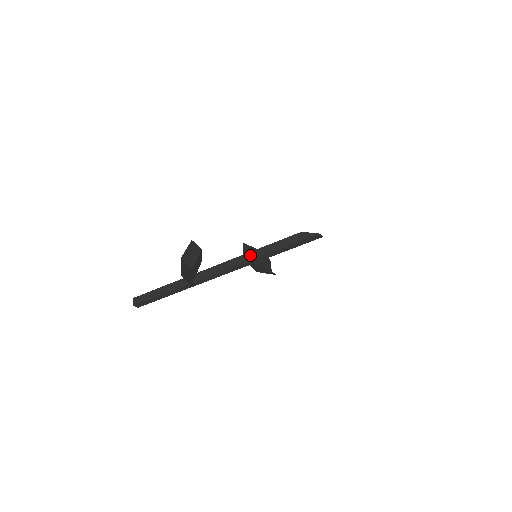
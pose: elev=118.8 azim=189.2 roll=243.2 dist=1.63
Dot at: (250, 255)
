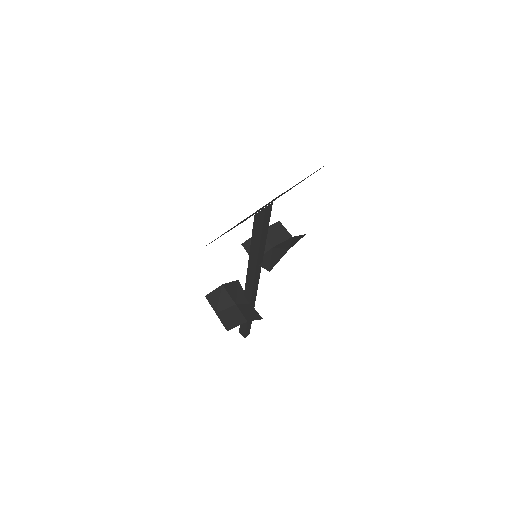
Dot at: (251, 260)
